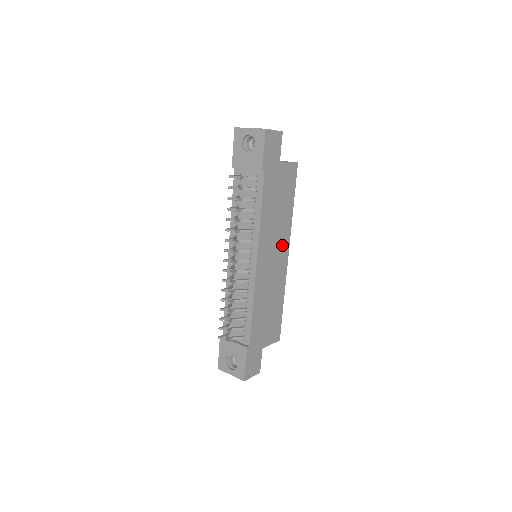
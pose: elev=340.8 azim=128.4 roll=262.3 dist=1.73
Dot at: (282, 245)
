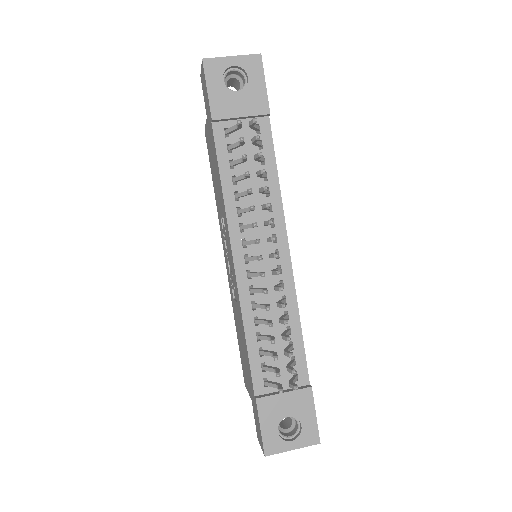
Dot at: occluded
